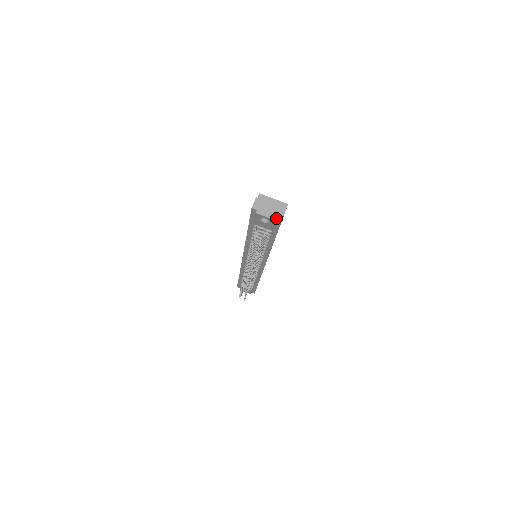
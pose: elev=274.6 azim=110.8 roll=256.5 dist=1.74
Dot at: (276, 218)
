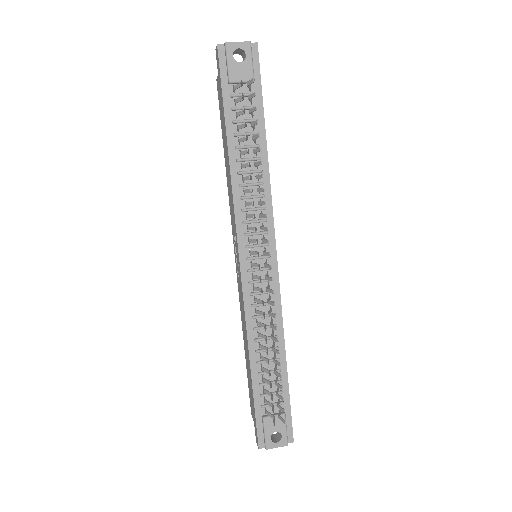
Dot at: (250, 46)
